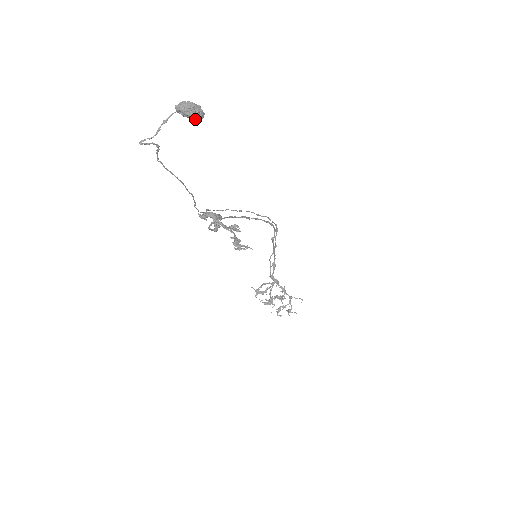
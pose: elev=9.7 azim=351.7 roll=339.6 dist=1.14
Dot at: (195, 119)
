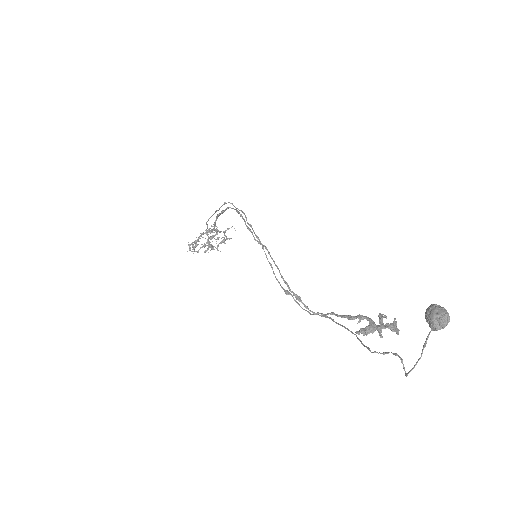
Dot at: occluded
